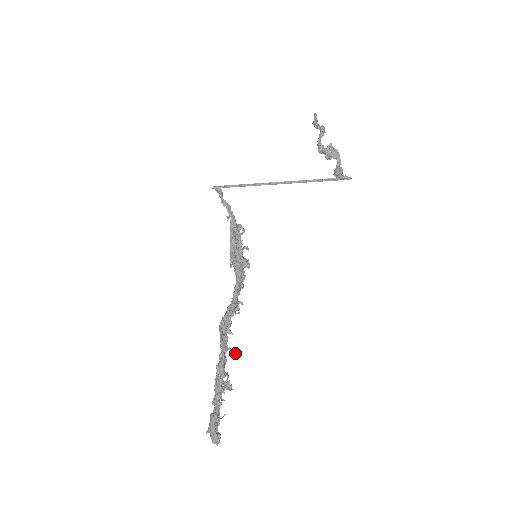
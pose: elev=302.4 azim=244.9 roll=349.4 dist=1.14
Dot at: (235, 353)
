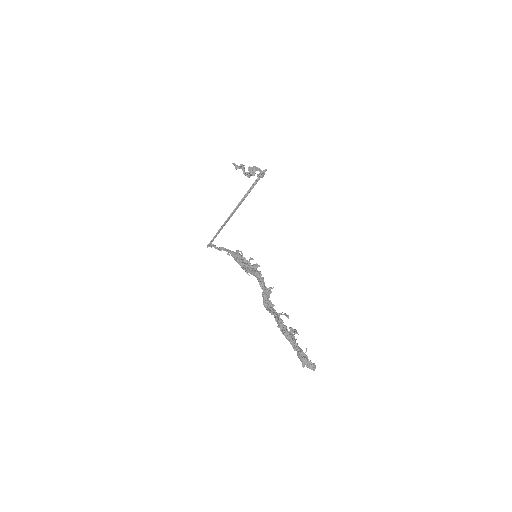
Dot at: (287, 315)
